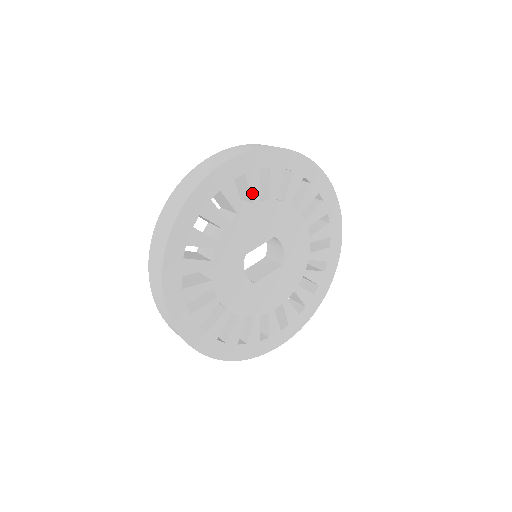
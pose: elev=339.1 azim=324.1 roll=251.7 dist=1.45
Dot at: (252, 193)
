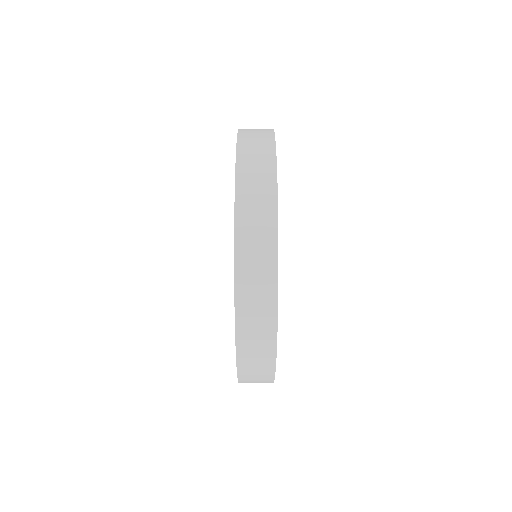
Dot at: occluded
